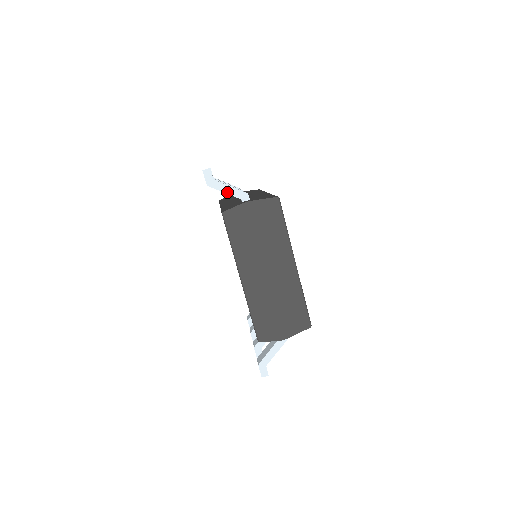
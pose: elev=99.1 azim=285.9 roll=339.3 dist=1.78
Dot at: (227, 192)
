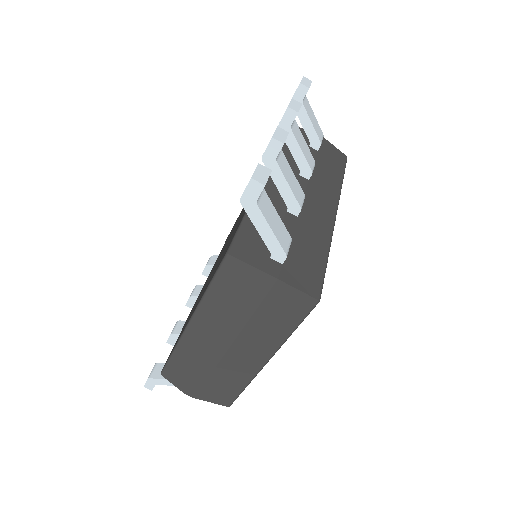
Dot at: (260, 231)
